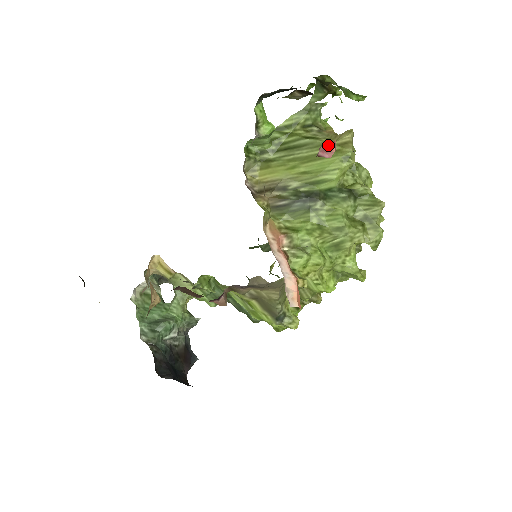
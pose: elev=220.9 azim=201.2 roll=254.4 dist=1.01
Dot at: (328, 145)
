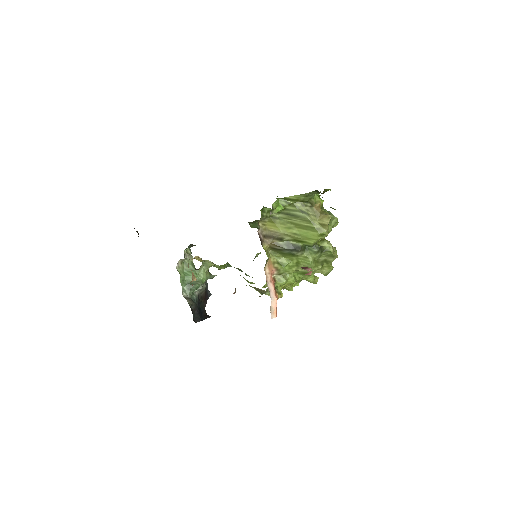
Dot at: (308, 274)
